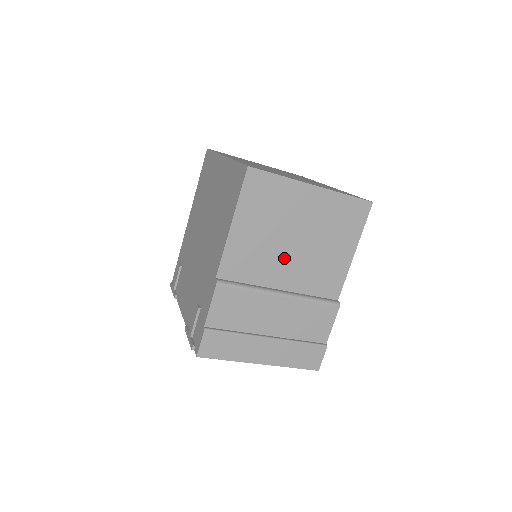
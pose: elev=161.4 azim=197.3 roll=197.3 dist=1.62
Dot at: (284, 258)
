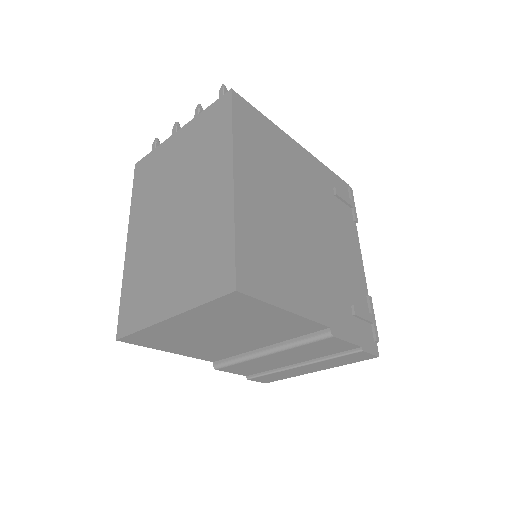
Dot at: (235, 341)
